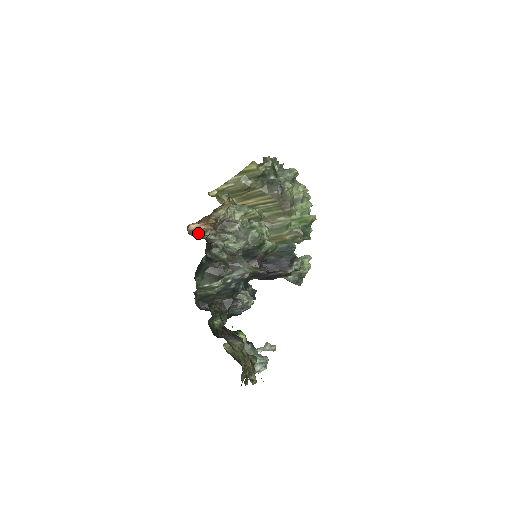
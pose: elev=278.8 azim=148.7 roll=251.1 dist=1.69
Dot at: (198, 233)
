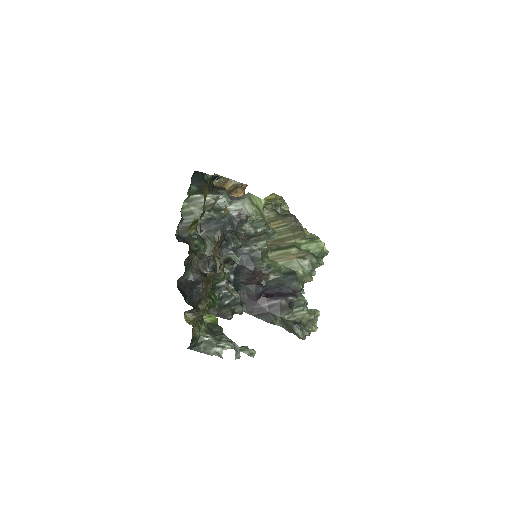
Dot at: occluded
